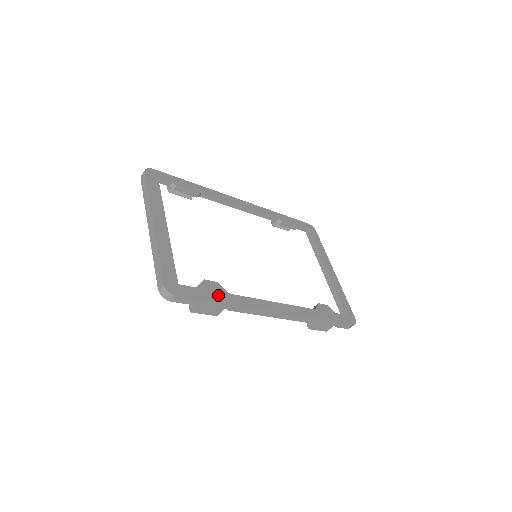
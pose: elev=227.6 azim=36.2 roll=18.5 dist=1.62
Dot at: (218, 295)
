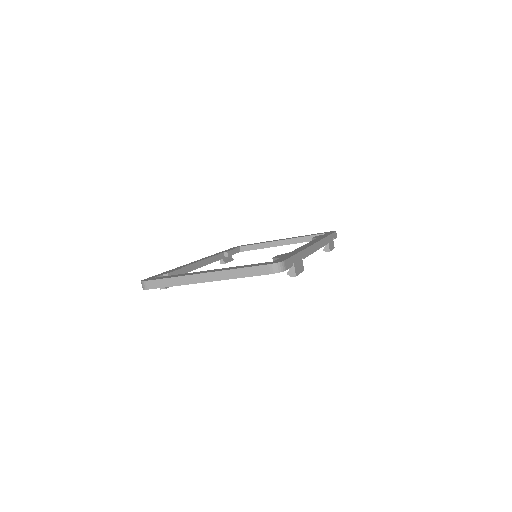
Dot at: occluded
